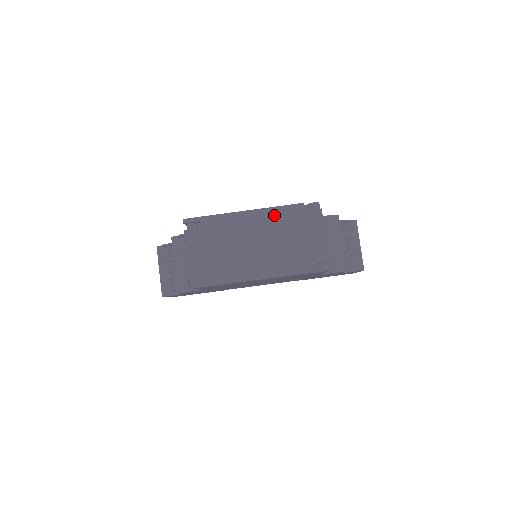
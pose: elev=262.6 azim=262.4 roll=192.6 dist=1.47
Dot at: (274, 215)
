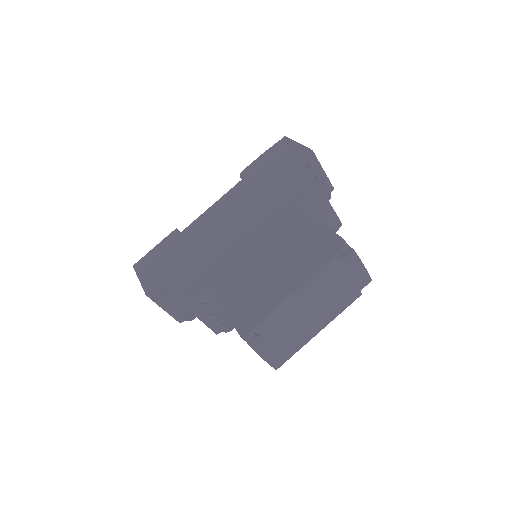
Dot at: (318, 282)
